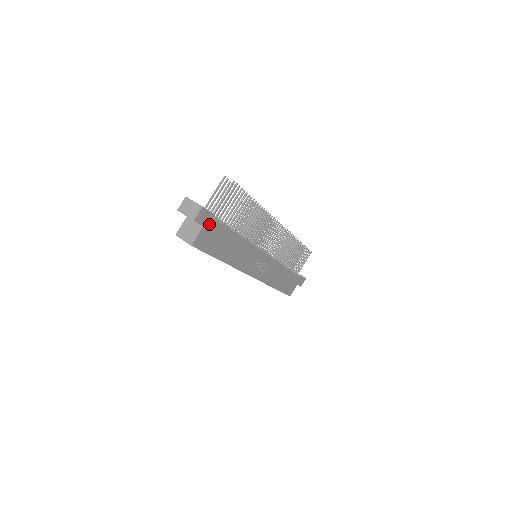
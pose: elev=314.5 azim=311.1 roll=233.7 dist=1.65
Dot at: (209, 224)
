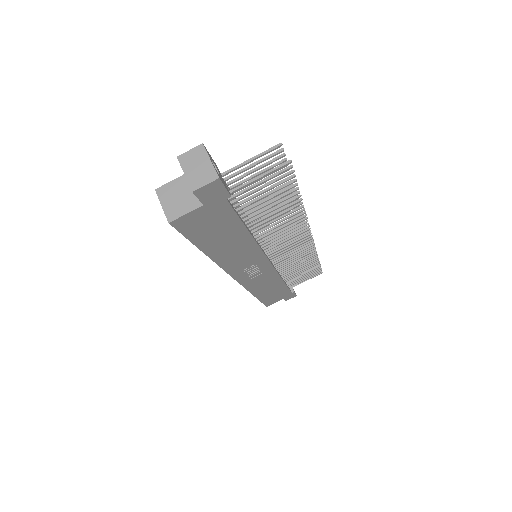
Dot at: (215, 205)
